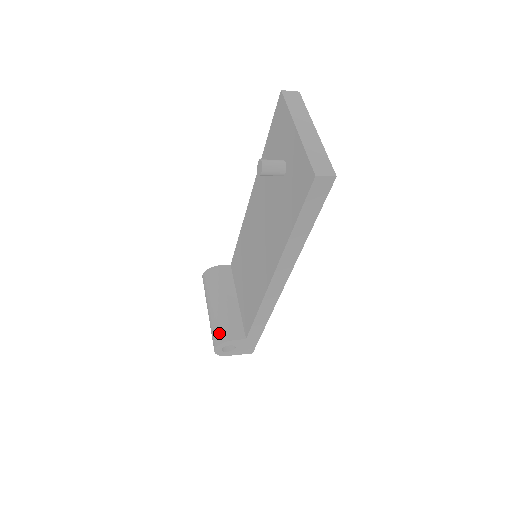
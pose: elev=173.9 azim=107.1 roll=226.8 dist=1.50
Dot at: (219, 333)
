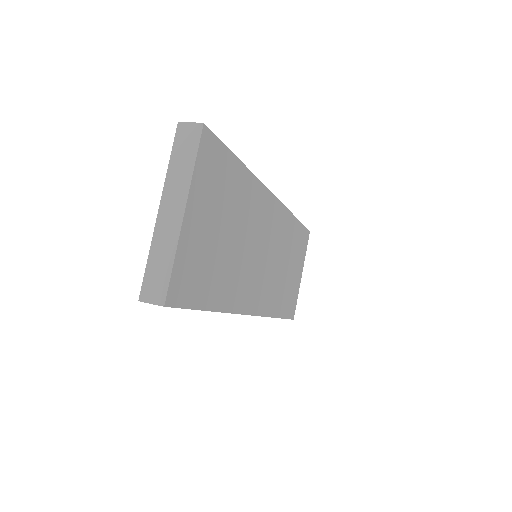
Dot at: occluded
